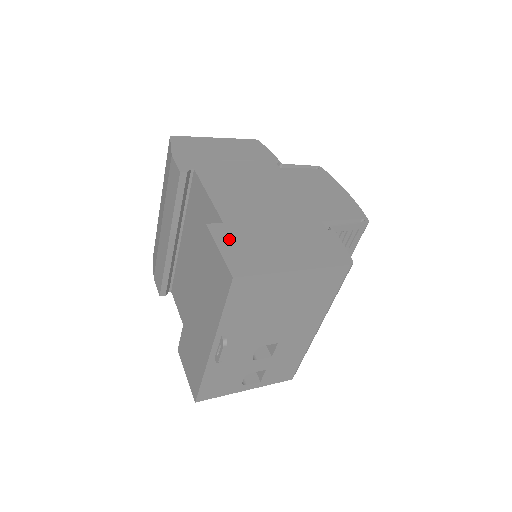
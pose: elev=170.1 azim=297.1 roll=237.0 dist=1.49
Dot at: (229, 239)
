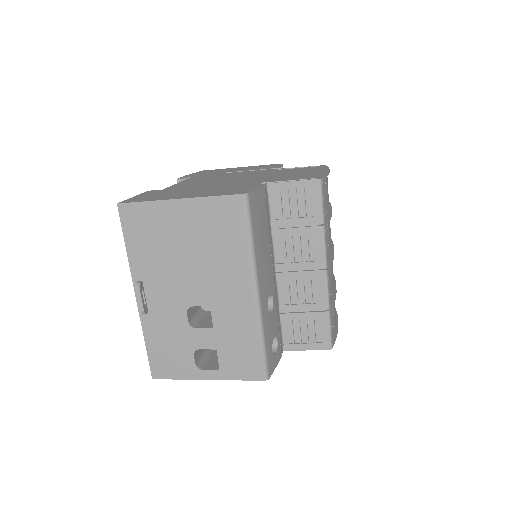
Dot at: (151, 193)
